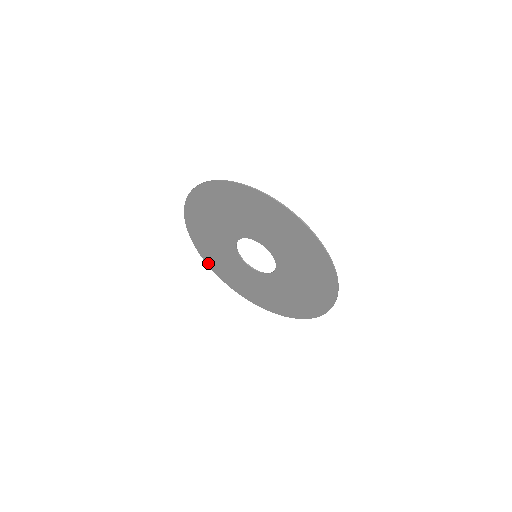
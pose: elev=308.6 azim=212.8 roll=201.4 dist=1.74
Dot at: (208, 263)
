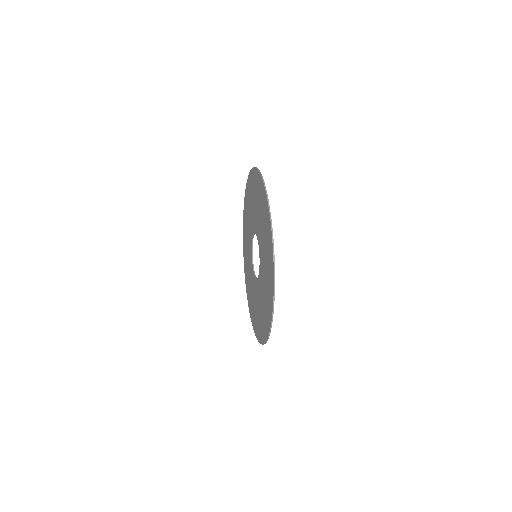
Dot at: (258, 337)
